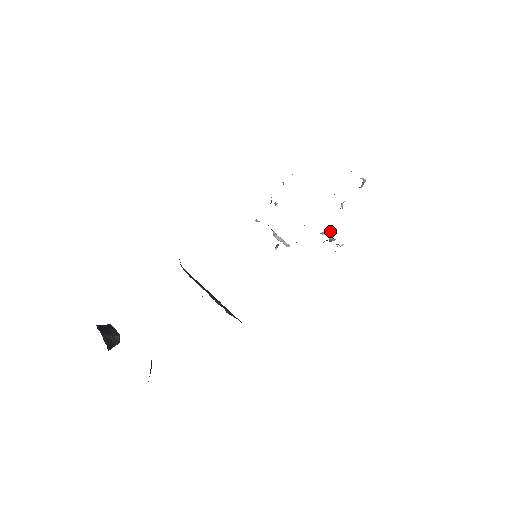
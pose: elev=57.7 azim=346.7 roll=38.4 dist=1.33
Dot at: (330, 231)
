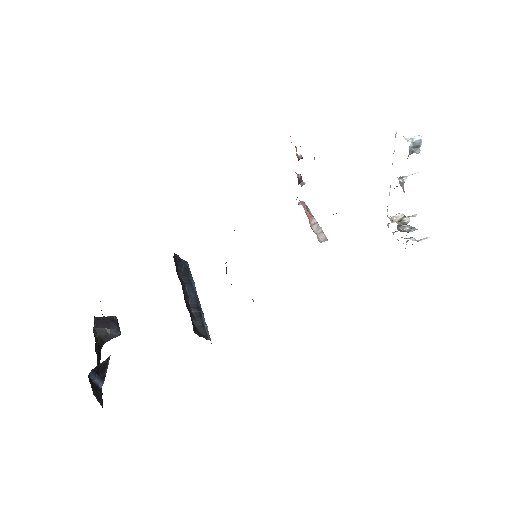
Dot at: (400, 218)
